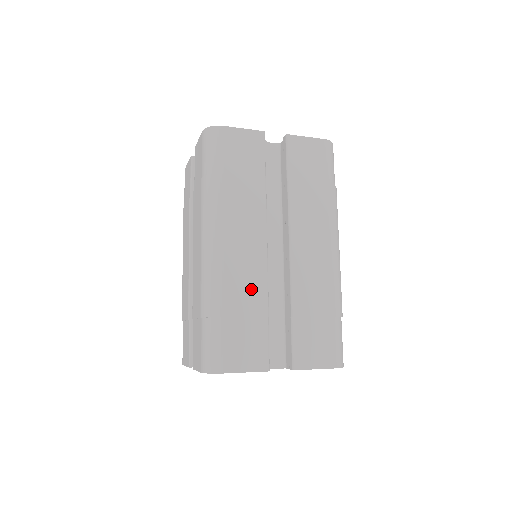
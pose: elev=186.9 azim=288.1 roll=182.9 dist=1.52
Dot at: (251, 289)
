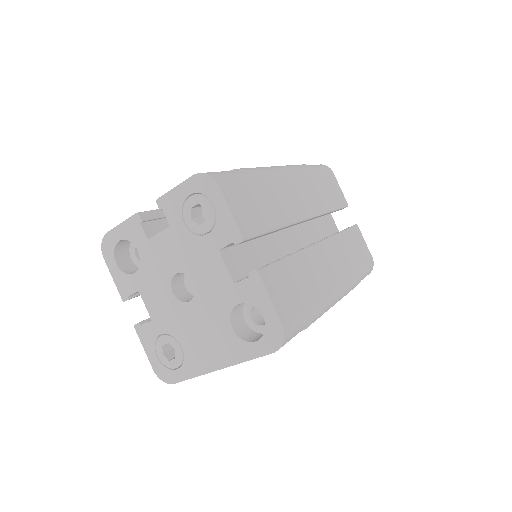
Dot at: occluded
